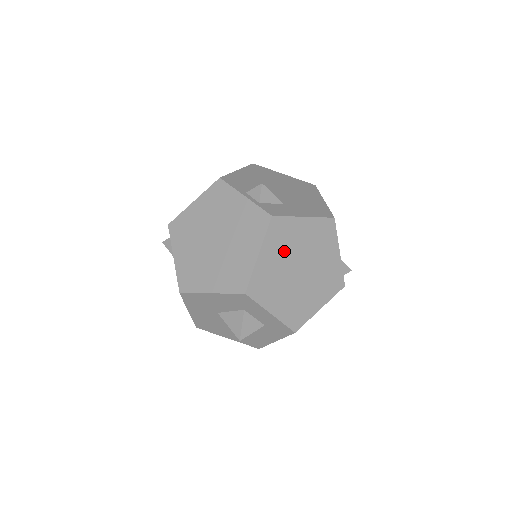
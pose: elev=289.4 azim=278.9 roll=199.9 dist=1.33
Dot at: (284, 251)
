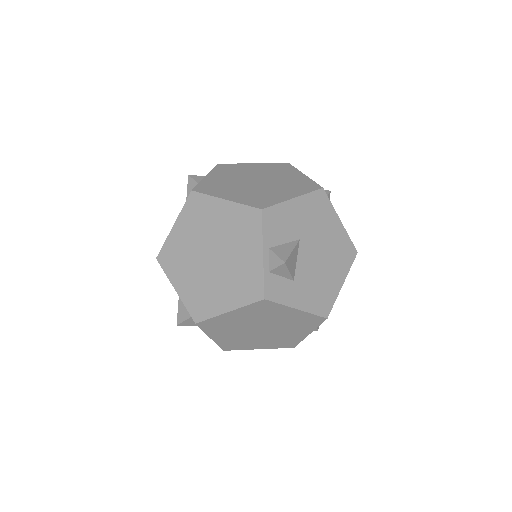
Dot at: (256, 318)
